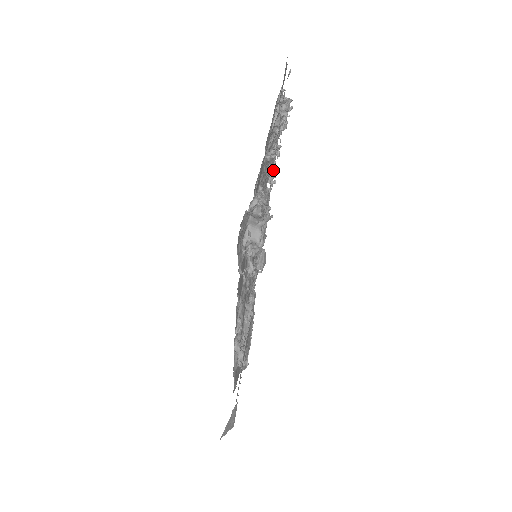
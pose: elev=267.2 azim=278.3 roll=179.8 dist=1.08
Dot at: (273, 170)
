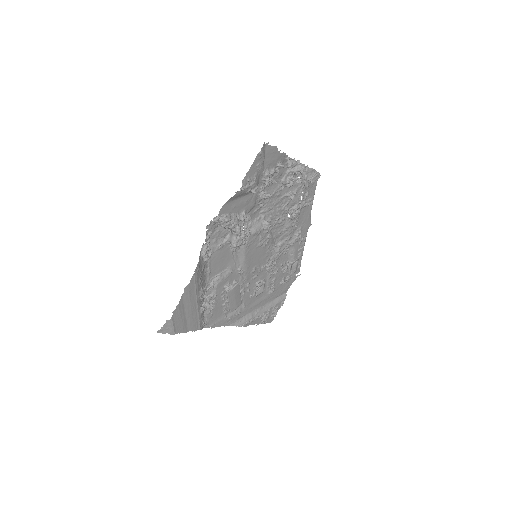
Dot at: (296, 207)
